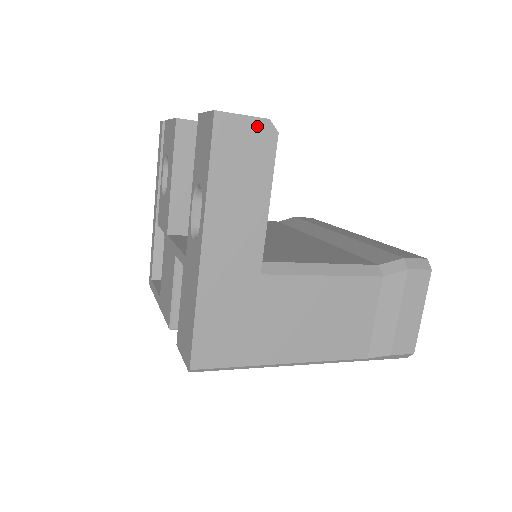
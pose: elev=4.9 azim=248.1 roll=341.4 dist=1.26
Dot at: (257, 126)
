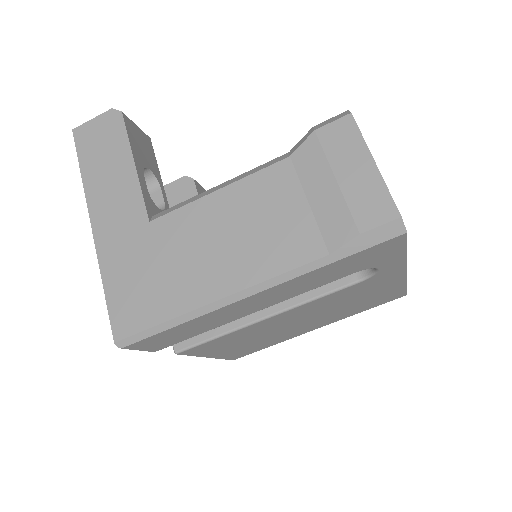
Dot at: (104, 119)
